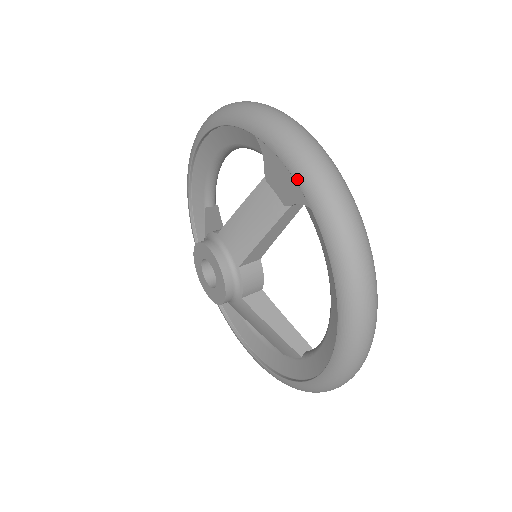
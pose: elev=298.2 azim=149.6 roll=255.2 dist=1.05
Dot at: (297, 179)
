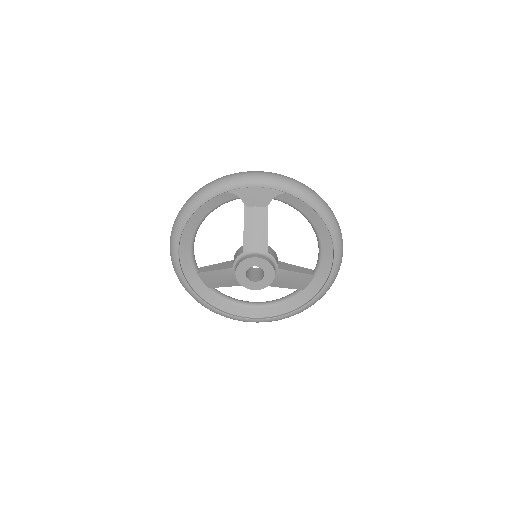
Dot at: (269, 186)
